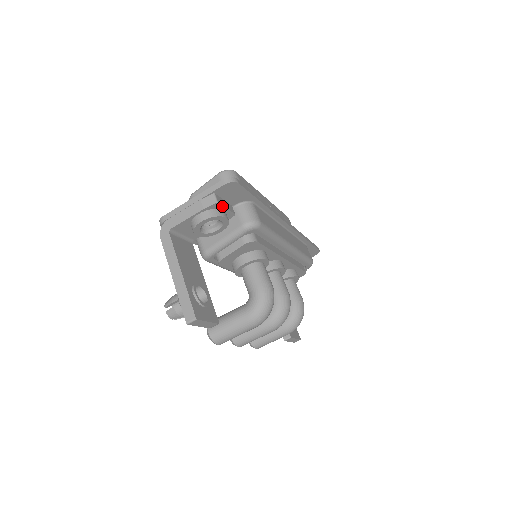
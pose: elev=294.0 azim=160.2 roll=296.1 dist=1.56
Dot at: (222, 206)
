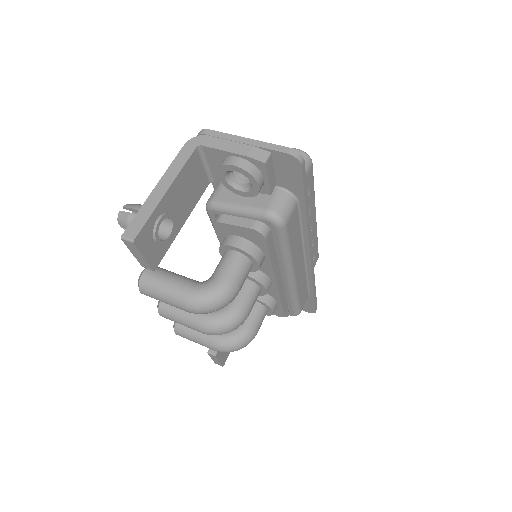
Dot at: (266, 172)
